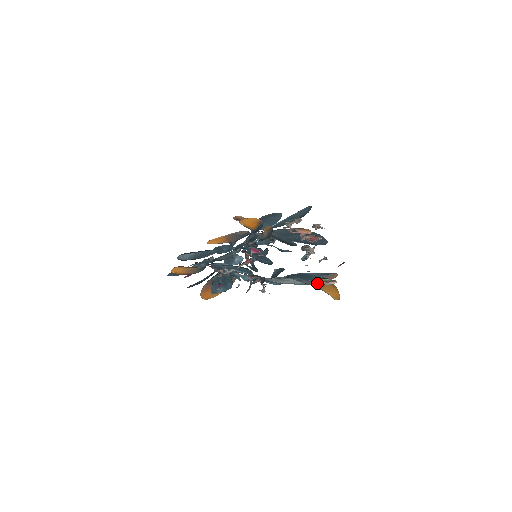
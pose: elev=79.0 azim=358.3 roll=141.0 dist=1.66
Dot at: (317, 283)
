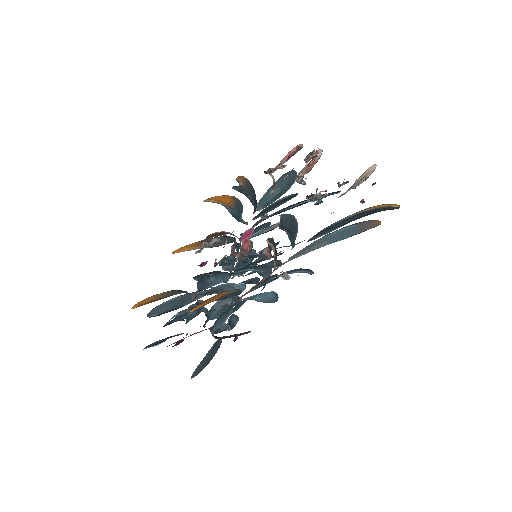
Dot at: (350, 188)
